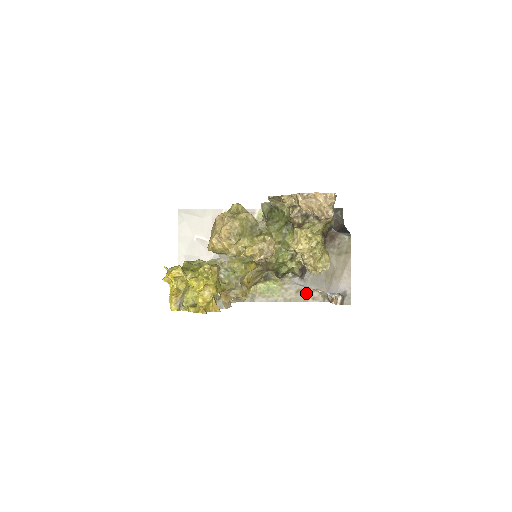
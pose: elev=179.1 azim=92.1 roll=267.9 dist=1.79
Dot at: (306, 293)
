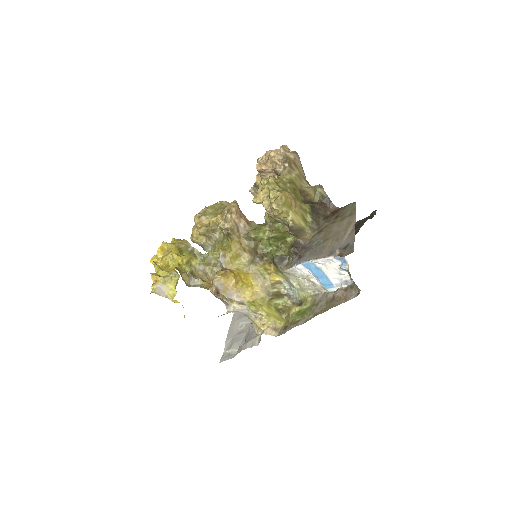
Dot at: (337, 297)
